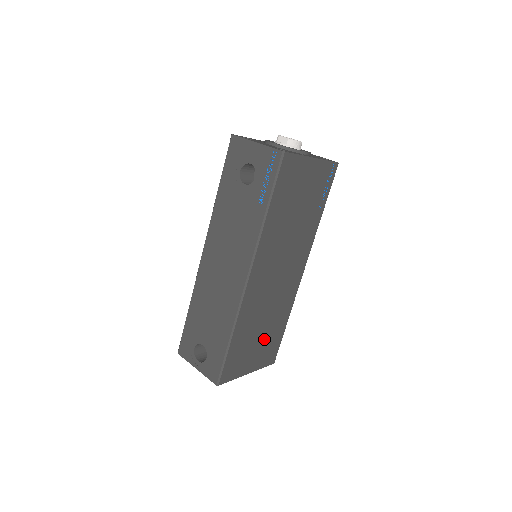
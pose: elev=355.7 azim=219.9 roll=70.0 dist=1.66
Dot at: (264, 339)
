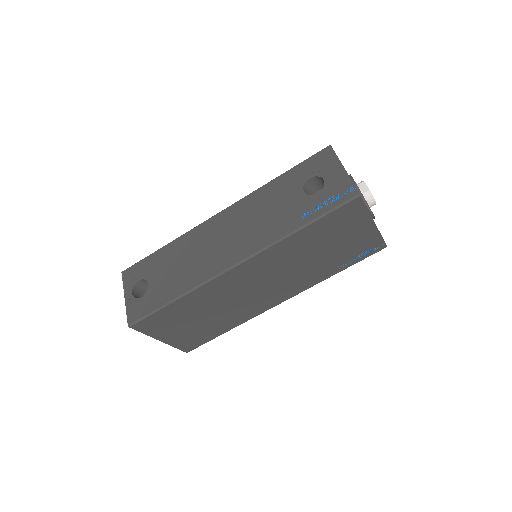
Dot at: (199, 326)
